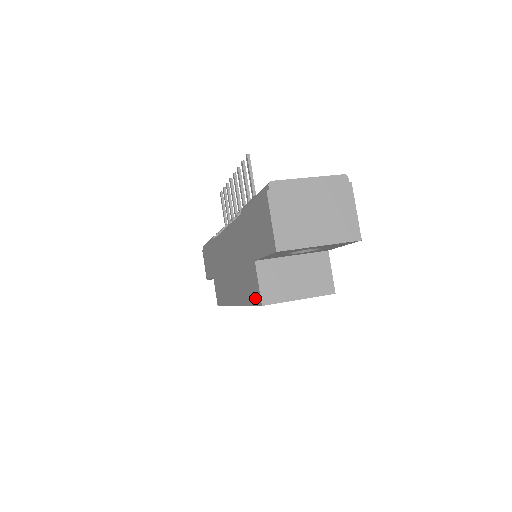
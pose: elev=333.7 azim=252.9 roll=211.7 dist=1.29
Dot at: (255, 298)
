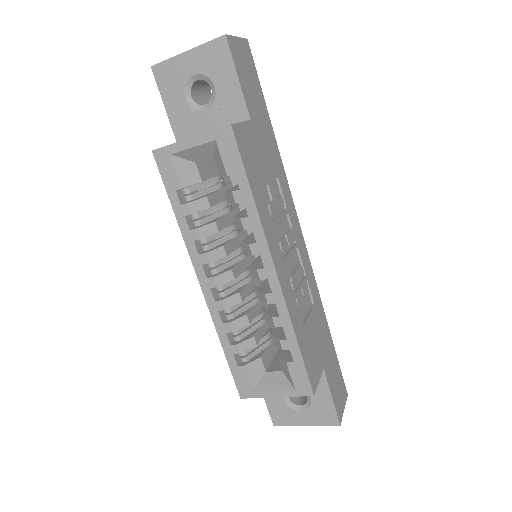
Dot at: occluded
